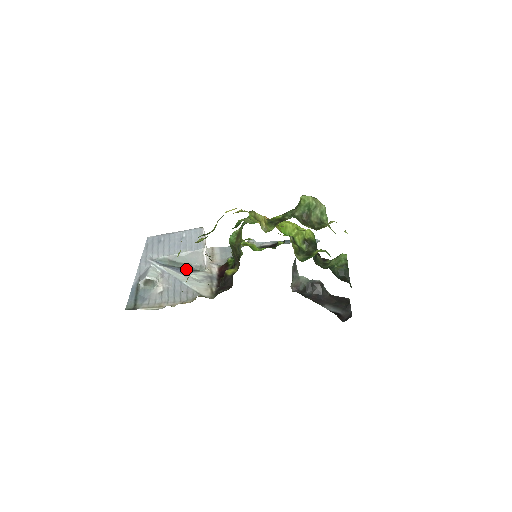
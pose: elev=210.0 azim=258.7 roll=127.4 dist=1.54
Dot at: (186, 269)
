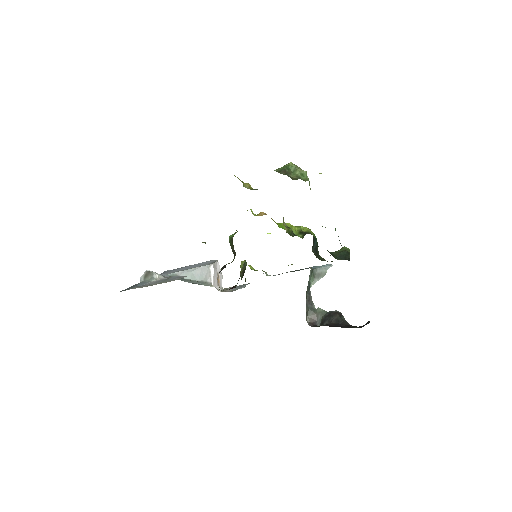
Dot at: (192, 283)
